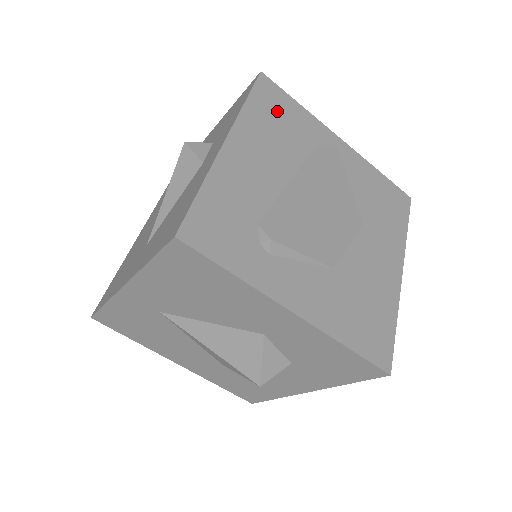
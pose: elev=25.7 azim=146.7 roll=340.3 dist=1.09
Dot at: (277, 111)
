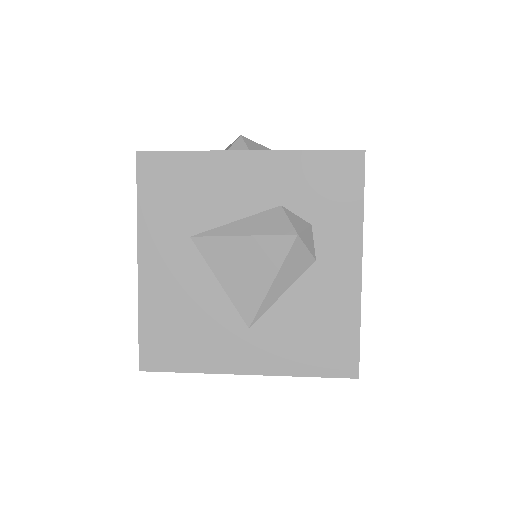
Dot at: occluded
